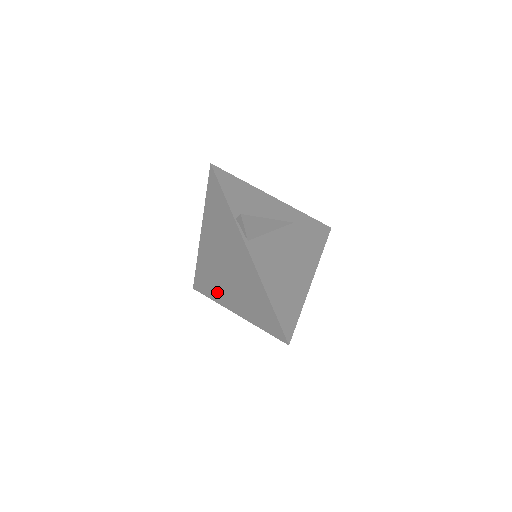
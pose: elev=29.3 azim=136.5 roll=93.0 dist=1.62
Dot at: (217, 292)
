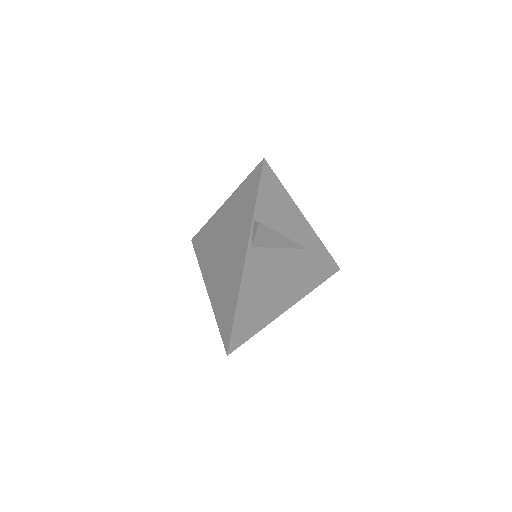
Dot at: (205, 262)
